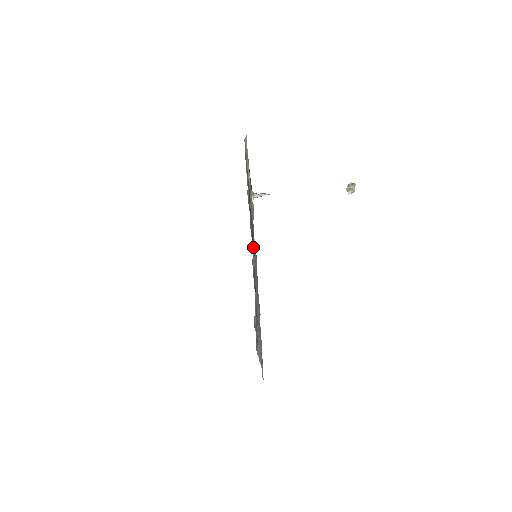
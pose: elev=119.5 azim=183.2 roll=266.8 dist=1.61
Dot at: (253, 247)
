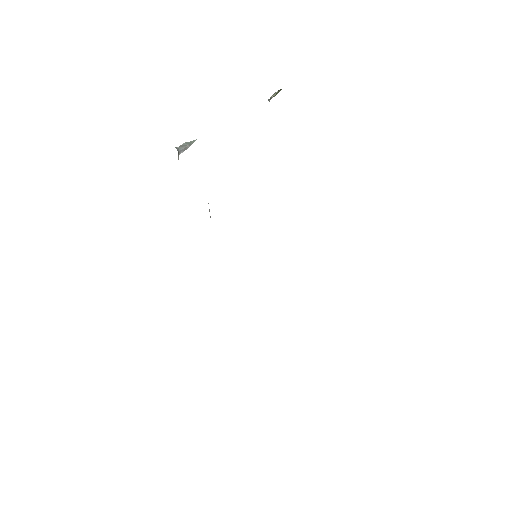
Dot at: occluded
